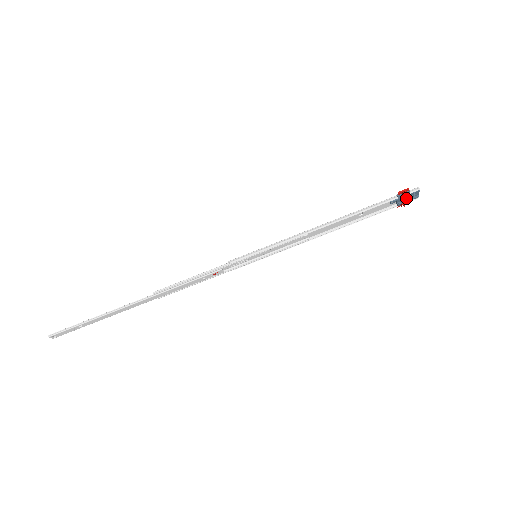
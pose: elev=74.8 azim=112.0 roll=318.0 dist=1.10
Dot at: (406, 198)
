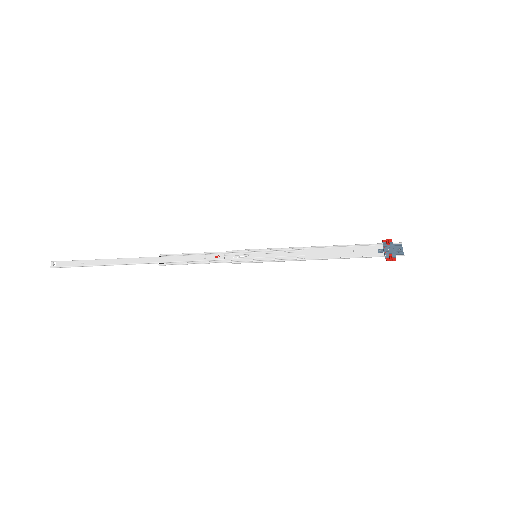
Dot at: (392, 250)
